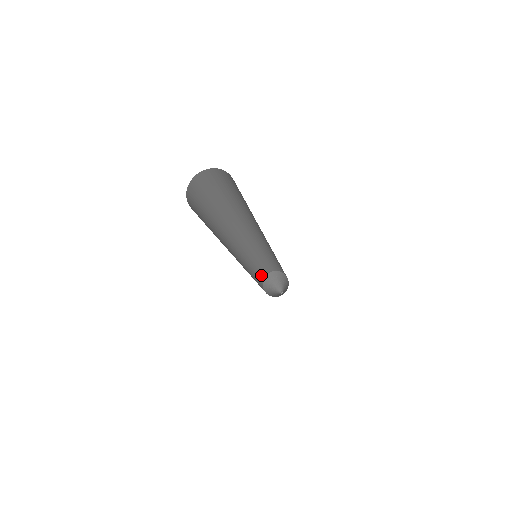
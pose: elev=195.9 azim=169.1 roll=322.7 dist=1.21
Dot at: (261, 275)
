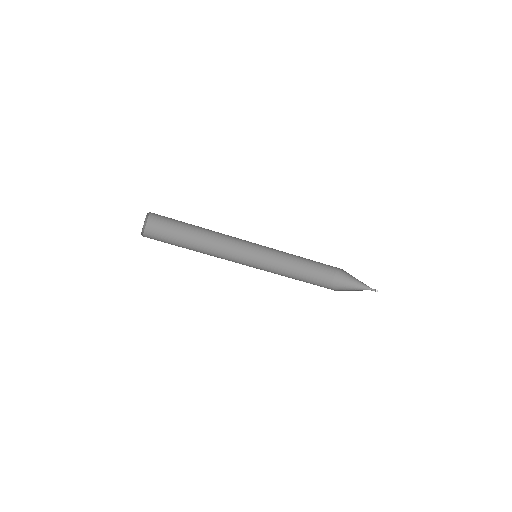
Dot at: occluded
